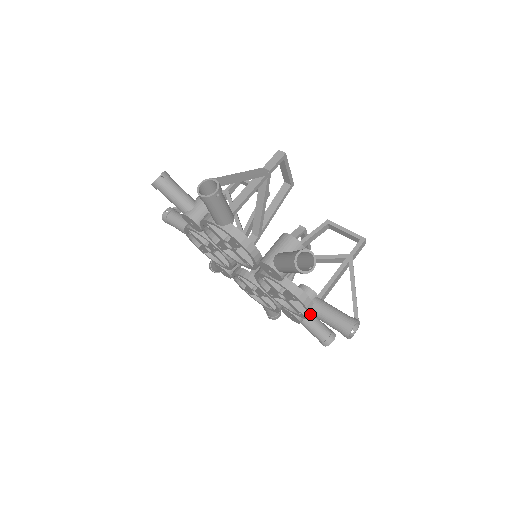
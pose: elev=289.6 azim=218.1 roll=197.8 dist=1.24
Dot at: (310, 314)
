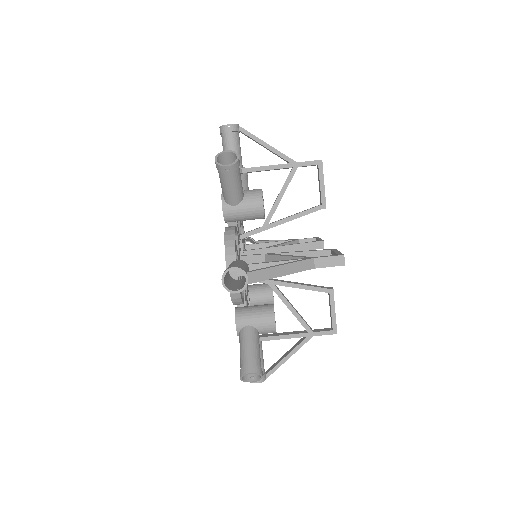
Dot at: occluded
